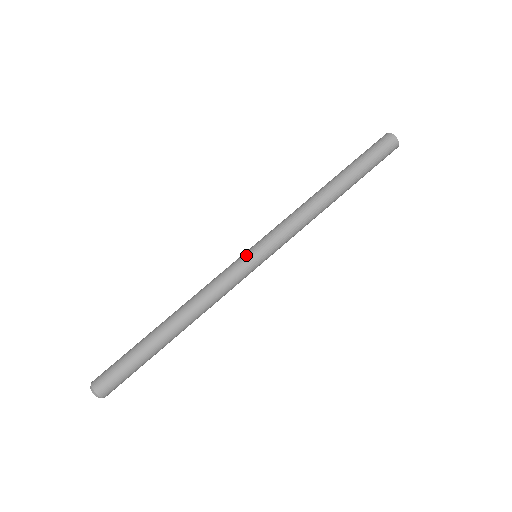
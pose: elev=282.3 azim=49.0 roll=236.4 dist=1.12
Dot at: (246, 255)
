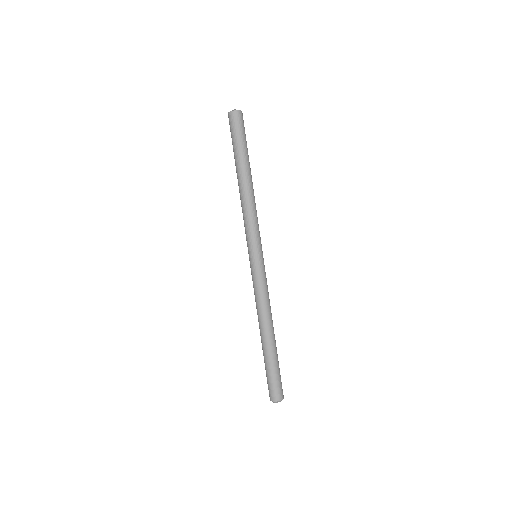
Dot at: (257, 262)
